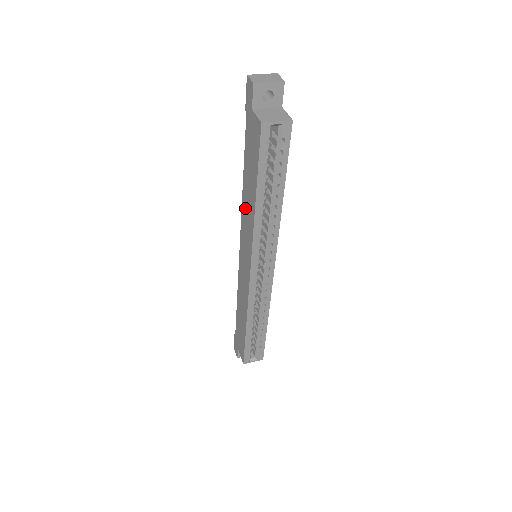
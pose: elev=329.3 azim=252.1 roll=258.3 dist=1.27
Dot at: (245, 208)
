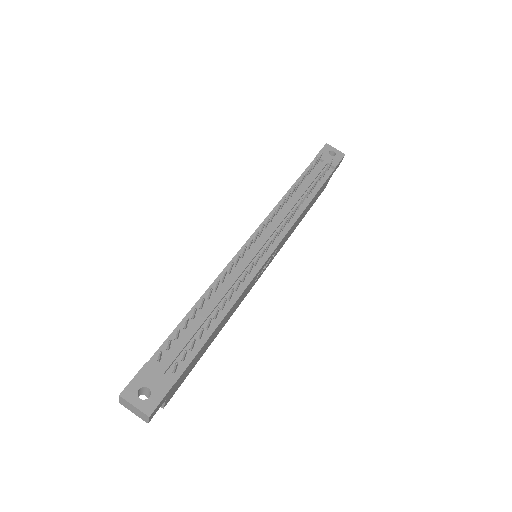
Dot at: occluded
